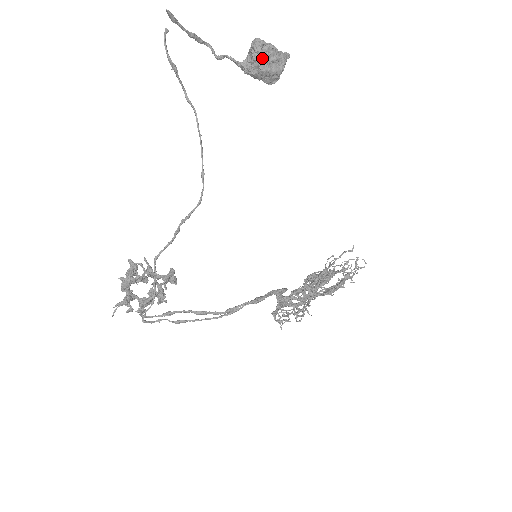
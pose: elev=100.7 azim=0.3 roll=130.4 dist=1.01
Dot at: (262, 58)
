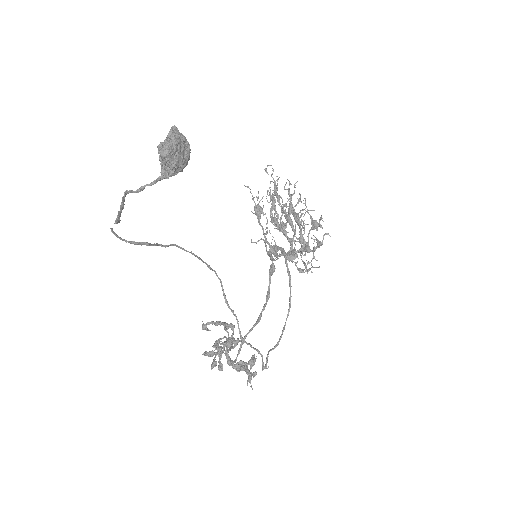
Dot at: (180, 160)
